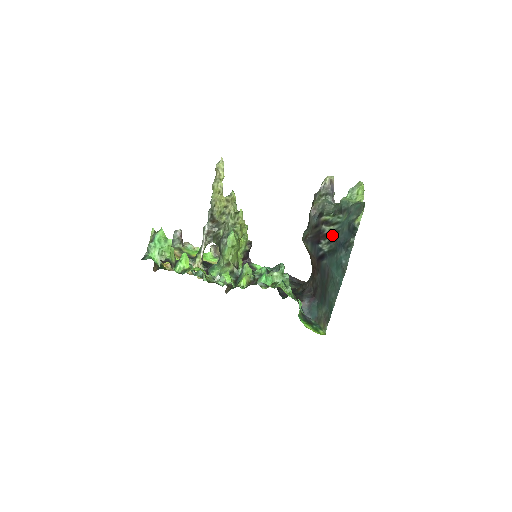
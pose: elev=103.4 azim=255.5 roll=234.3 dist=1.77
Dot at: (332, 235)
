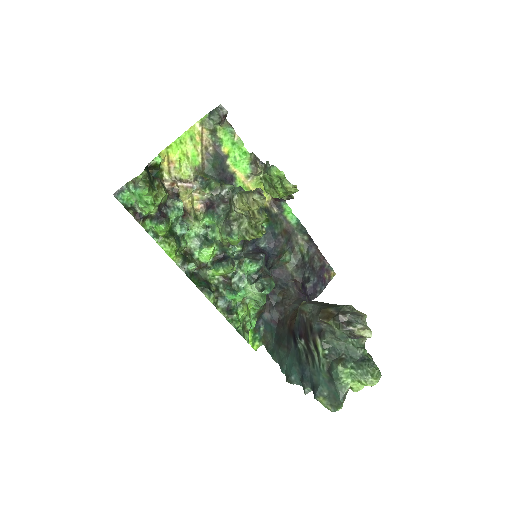
Dot at: (310, 355)
